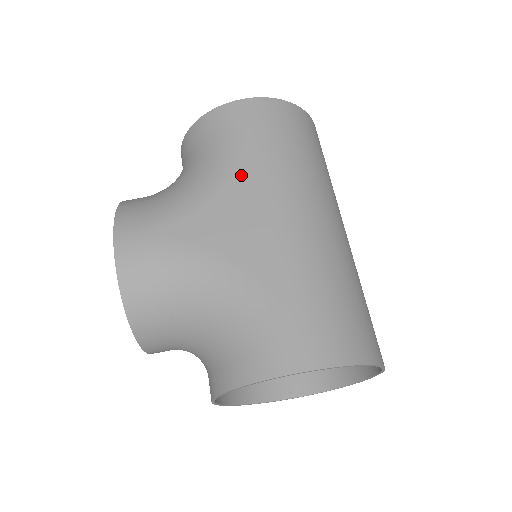
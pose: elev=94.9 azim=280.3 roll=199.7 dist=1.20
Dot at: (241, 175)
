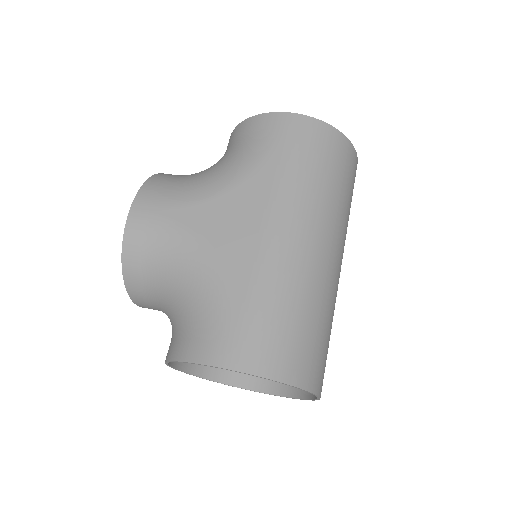
Dot at: (254, 182)
